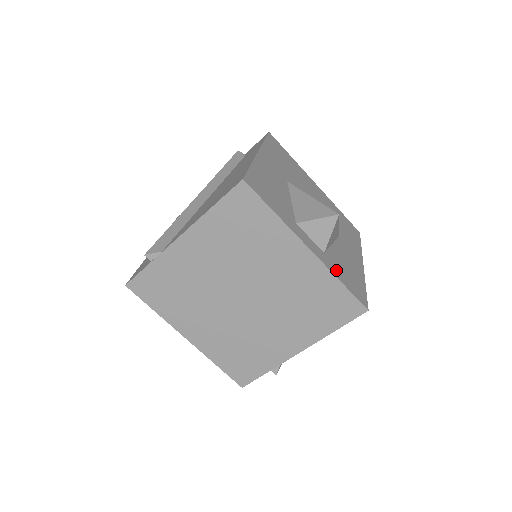
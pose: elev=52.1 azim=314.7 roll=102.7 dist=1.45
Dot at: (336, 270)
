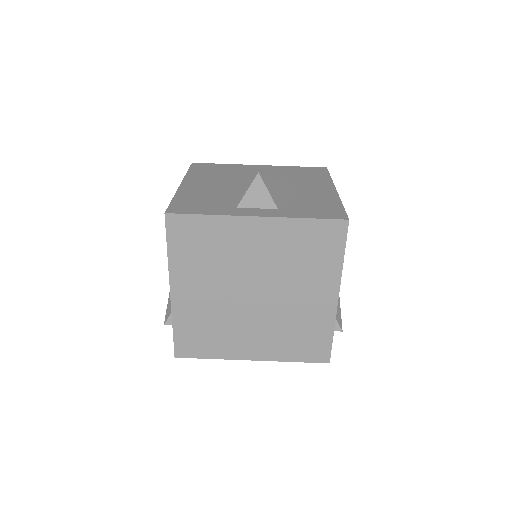
Dot at: (297, 213)
